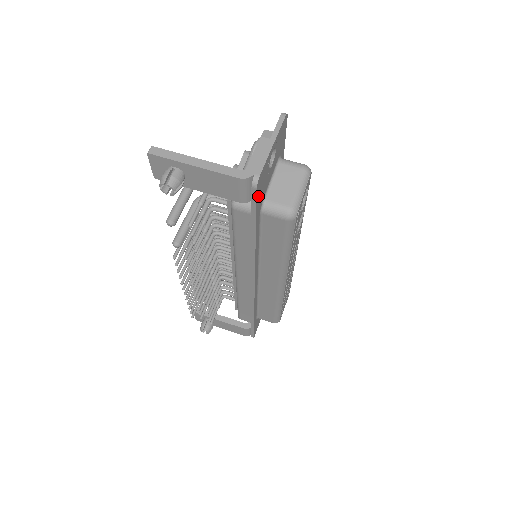
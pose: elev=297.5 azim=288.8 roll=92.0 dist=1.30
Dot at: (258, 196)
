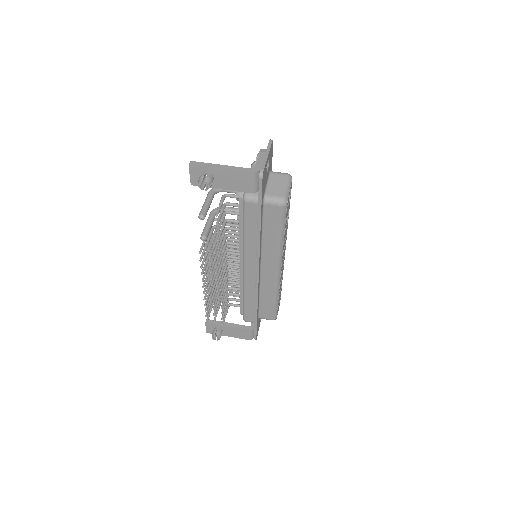
Dot at: (262, 187)
